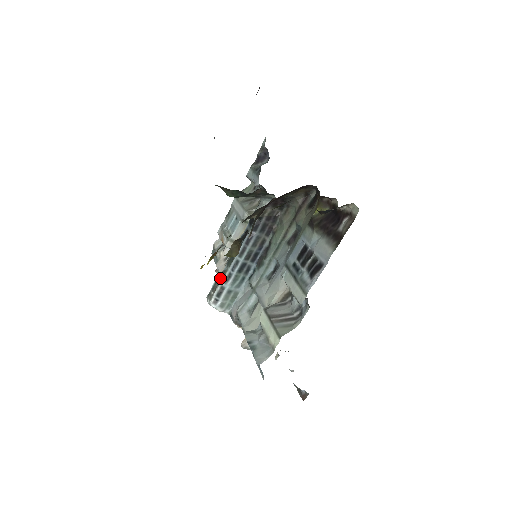
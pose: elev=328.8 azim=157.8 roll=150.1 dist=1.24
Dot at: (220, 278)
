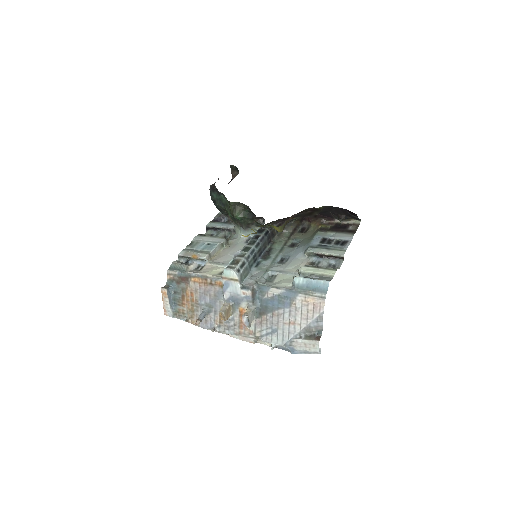
Dot at: (241, 257)
